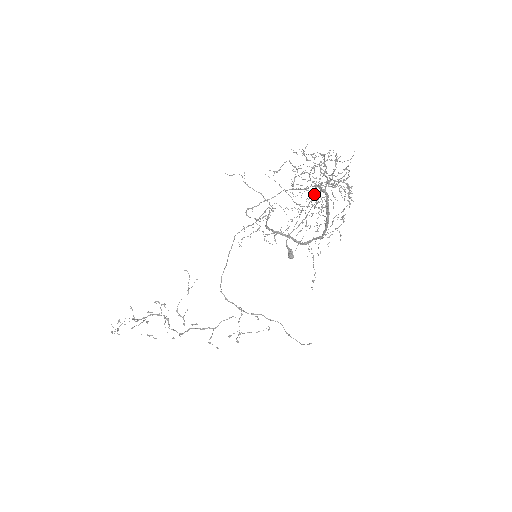
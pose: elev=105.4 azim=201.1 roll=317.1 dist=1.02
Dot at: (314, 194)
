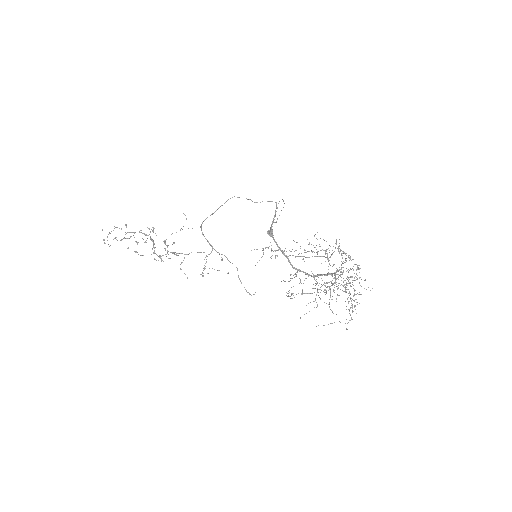
Dot at: occluded
